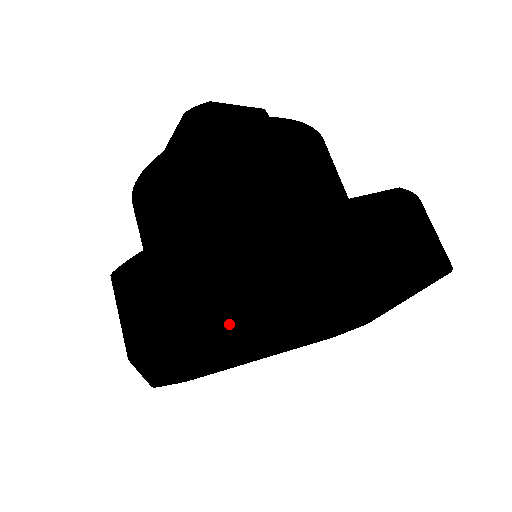
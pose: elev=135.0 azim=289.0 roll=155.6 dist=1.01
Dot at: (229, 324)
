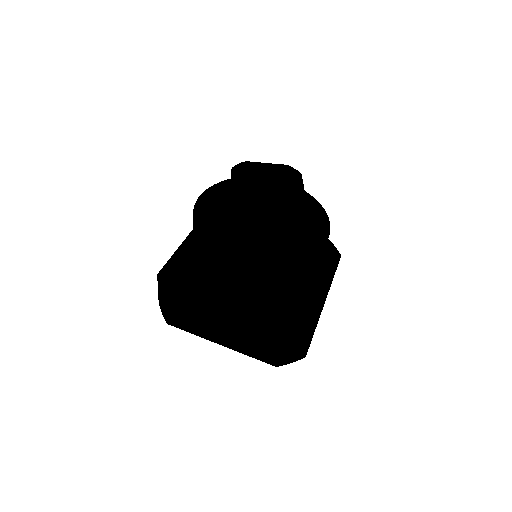
Dot at: (185, 330)
